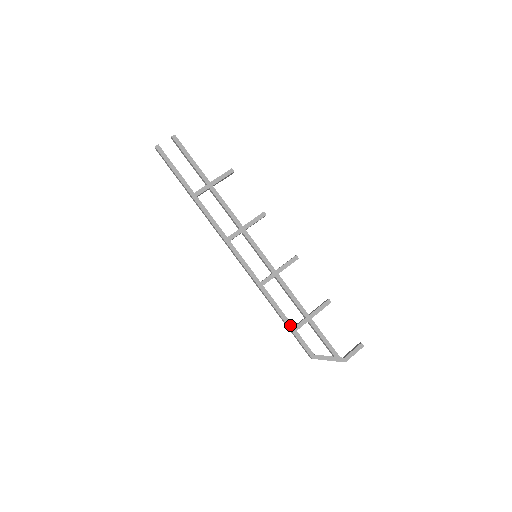
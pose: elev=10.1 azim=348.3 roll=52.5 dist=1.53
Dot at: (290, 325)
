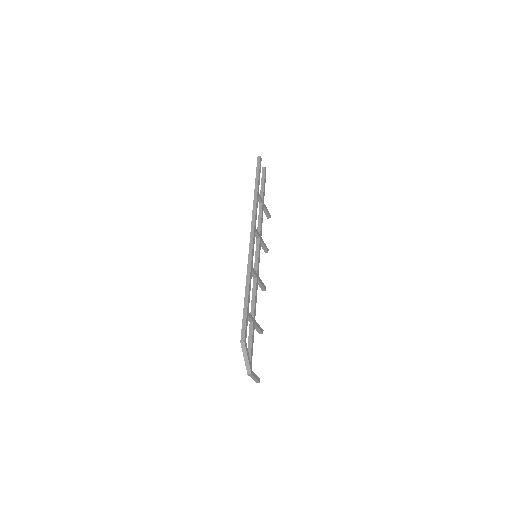
Dot at: (248, 307)
